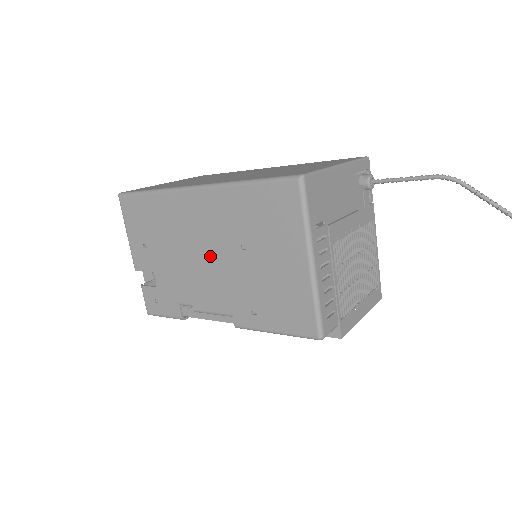
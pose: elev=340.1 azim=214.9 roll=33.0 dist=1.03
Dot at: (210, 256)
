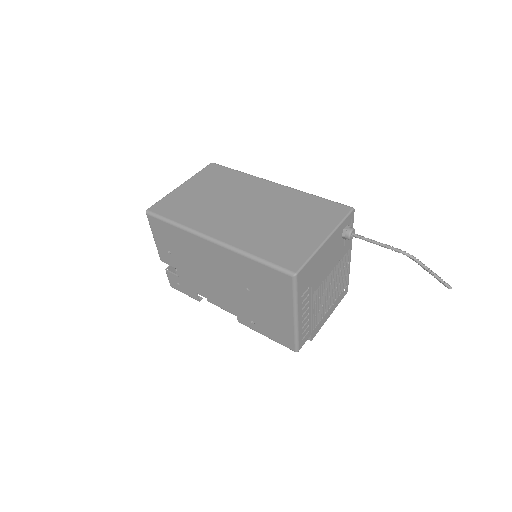
Dot at: (222, 282)
